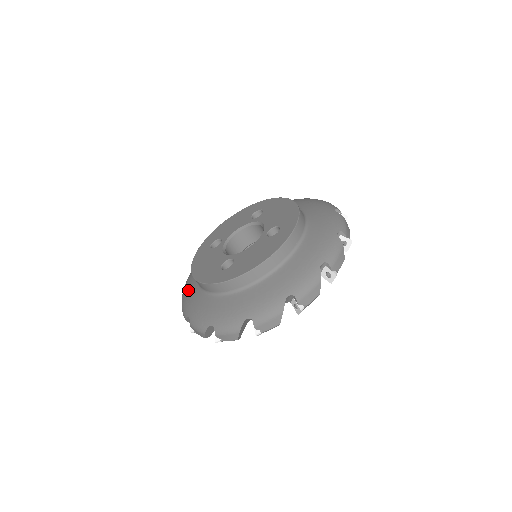
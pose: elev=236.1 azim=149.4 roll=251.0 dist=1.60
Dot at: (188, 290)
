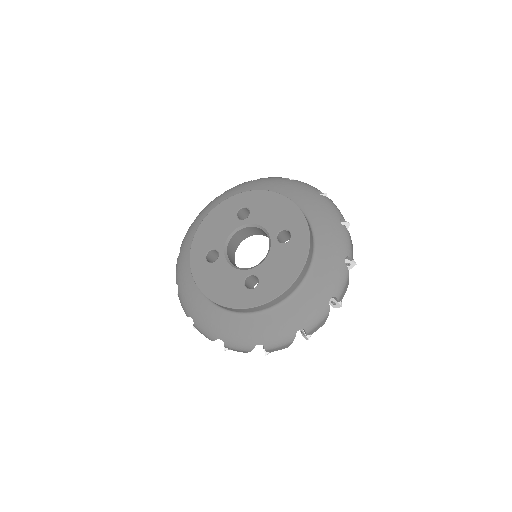
Dot at: (199, 310)
